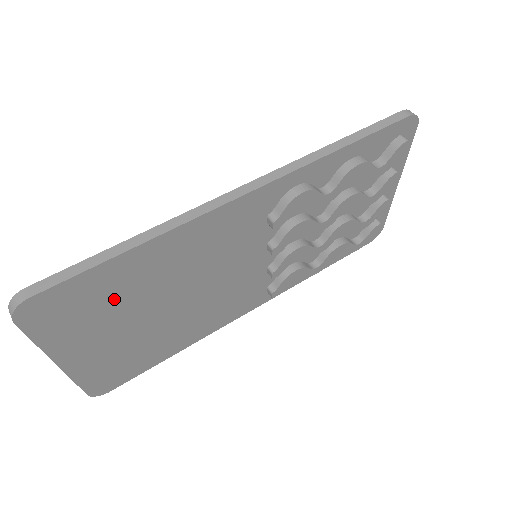
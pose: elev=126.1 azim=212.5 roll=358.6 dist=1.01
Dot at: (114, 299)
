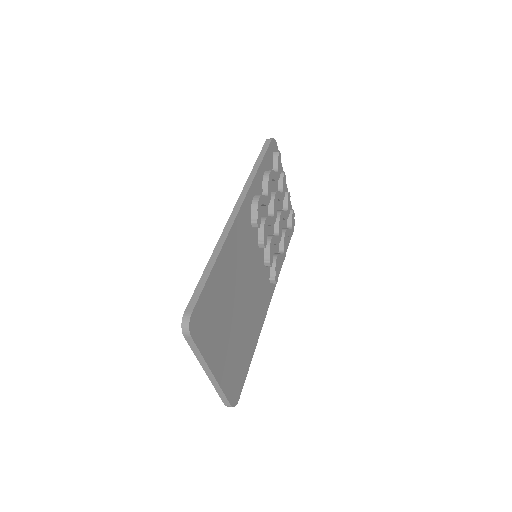
Dot at: (219, 306)
